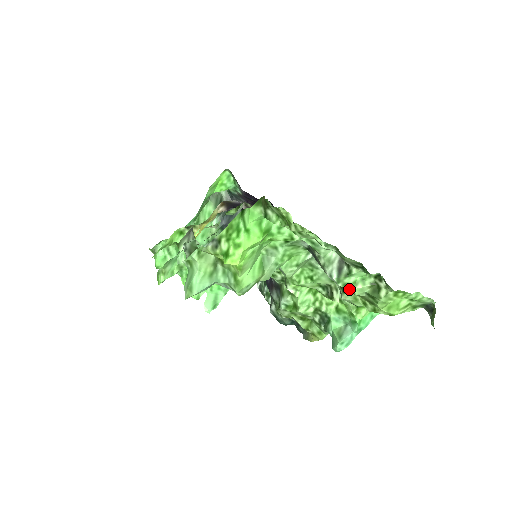
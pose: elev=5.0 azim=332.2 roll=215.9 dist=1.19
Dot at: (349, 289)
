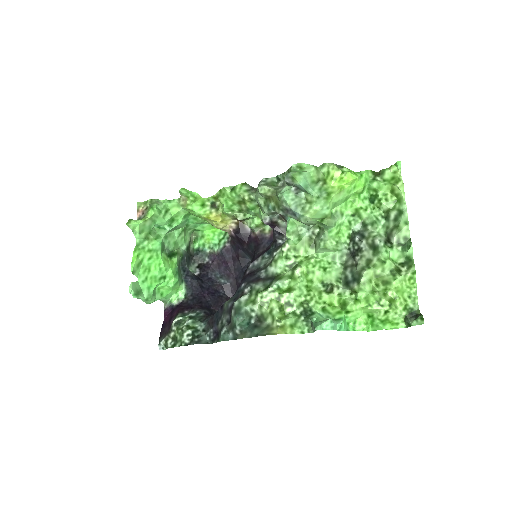
Dot at: (384, 259)
